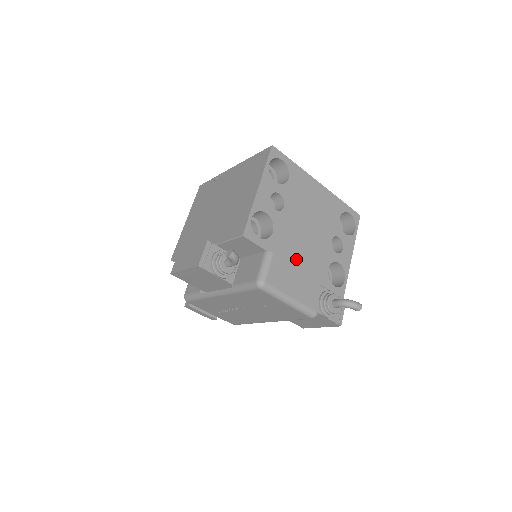
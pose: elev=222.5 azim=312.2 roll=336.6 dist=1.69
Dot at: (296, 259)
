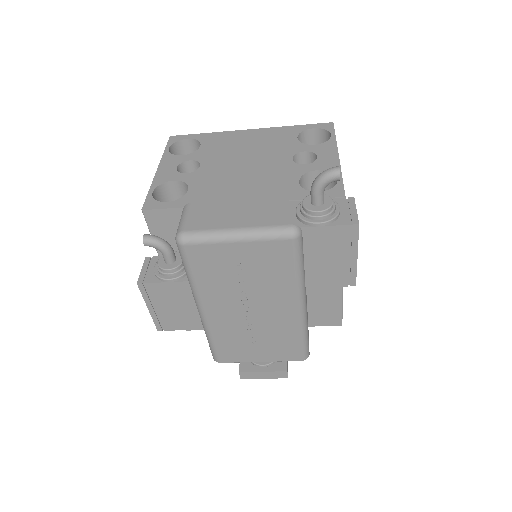
Dot at: (235, 196)
